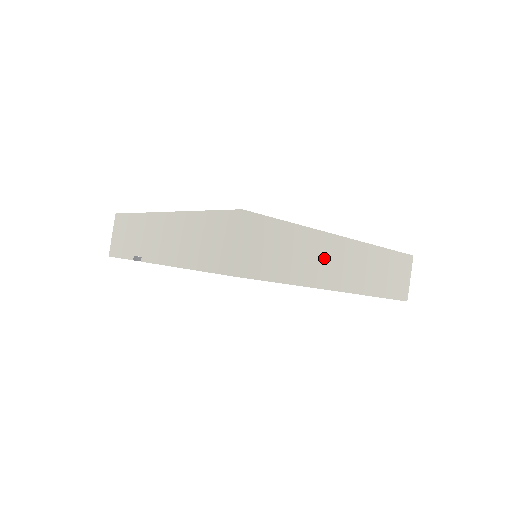
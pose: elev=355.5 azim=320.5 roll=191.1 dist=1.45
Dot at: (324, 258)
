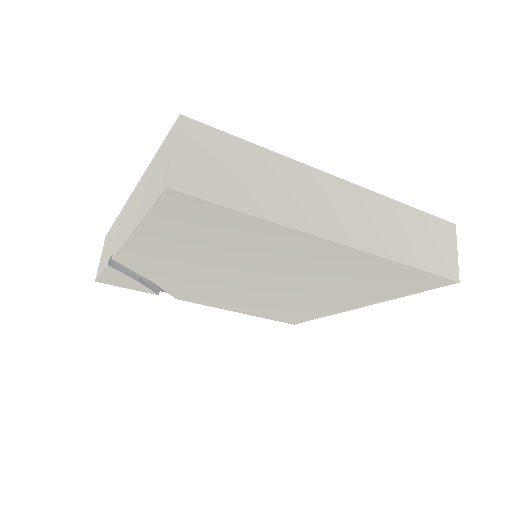
Dot at: (311, 197)
